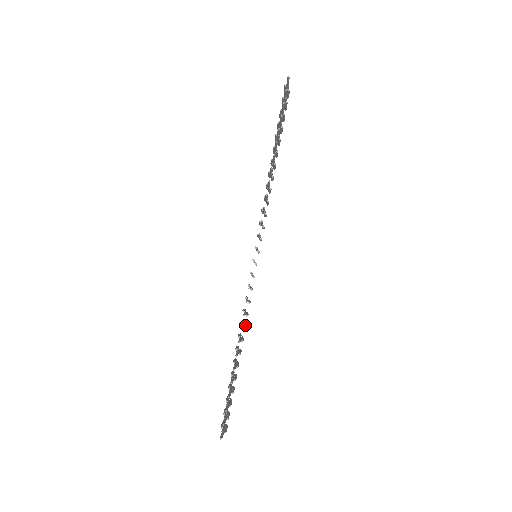
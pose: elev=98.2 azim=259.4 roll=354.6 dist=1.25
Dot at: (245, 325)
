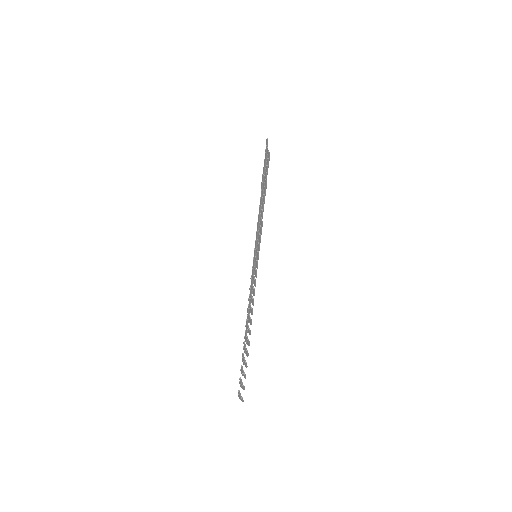
Dot at: (252, 313)
